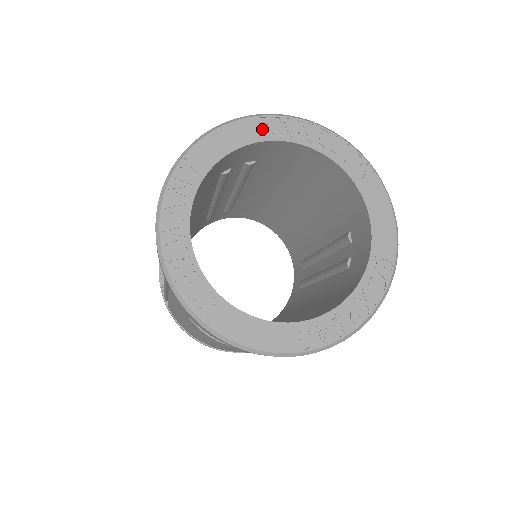
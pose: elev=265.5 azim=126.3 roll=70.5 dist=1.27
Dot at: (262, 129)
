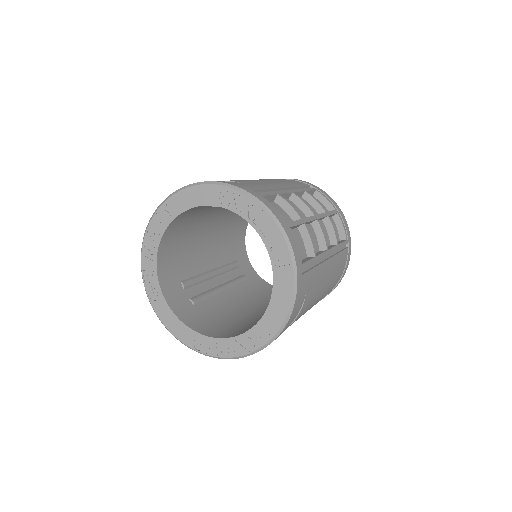
Dot at: (221, 196)
